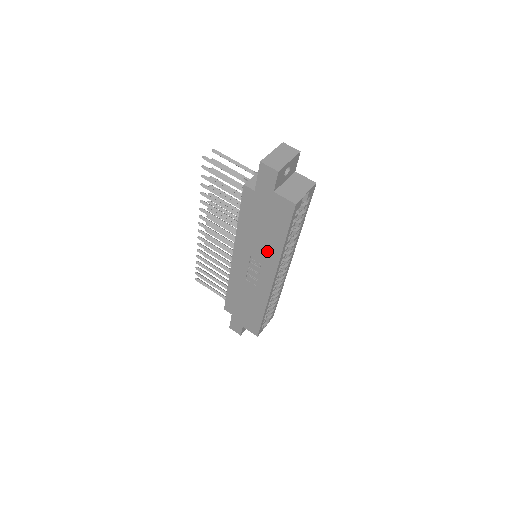
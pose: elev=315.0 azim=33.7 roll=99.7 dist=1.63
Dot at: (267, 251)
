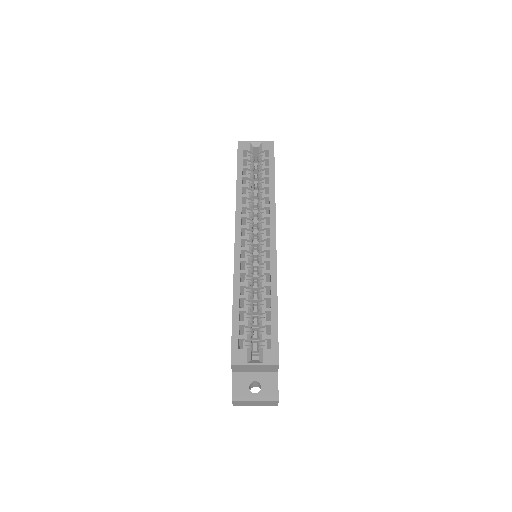
Dot at: occluded
